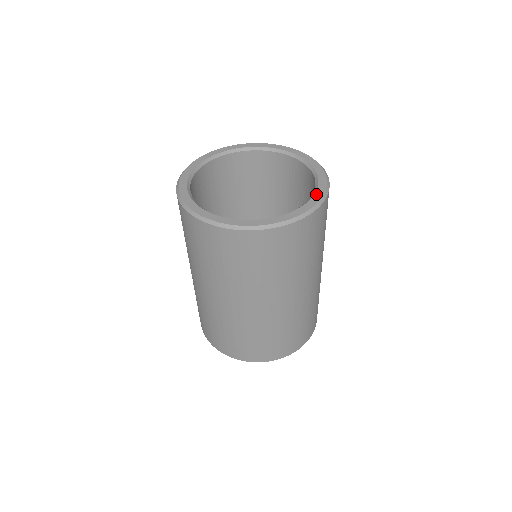
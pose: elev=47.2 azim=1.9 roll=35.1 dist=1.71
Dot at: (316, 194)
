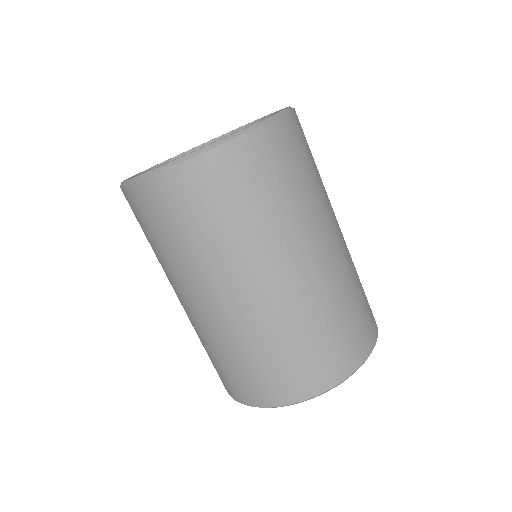
Dot at: (273, 113)
